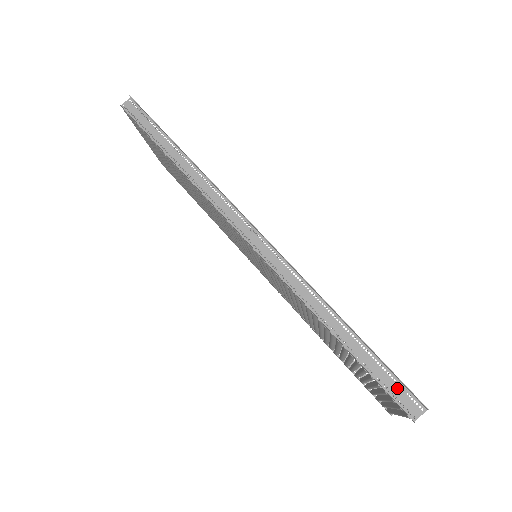
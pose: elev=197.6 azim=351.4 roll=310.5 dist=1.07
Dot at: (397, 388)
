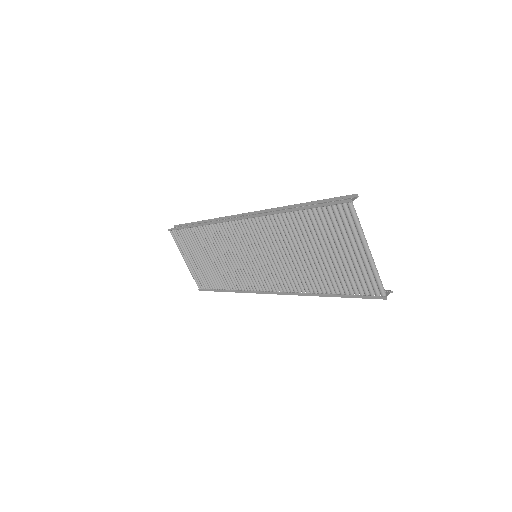
Dot at: occluded
